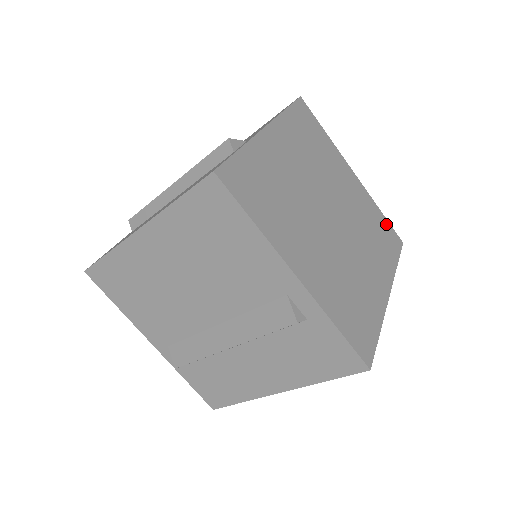
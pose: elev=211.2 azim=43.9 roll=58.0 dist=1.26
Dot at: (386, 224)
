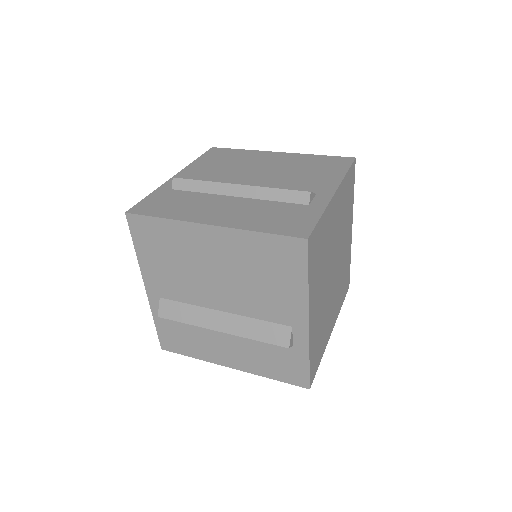
Dot at: (349, 272)
